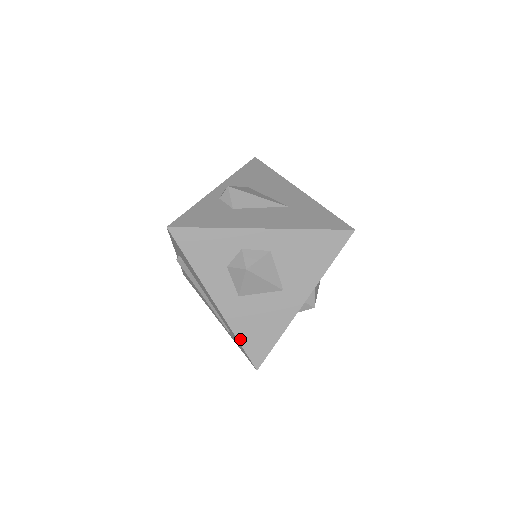
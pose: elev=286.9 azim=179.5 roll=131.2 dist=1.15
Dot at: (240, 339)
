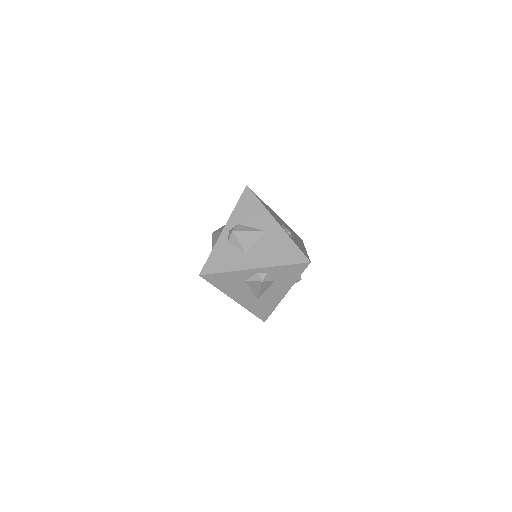
Dot at: occluded
